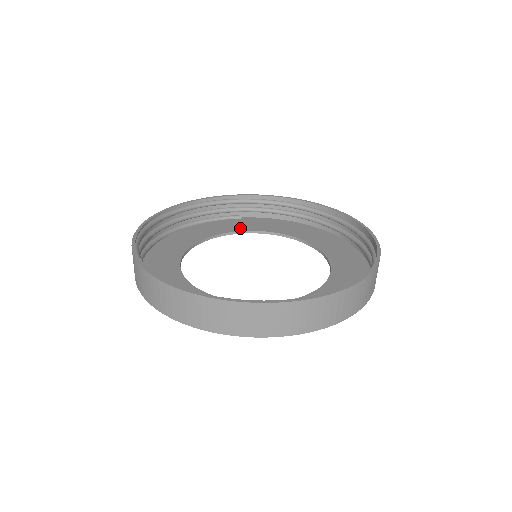
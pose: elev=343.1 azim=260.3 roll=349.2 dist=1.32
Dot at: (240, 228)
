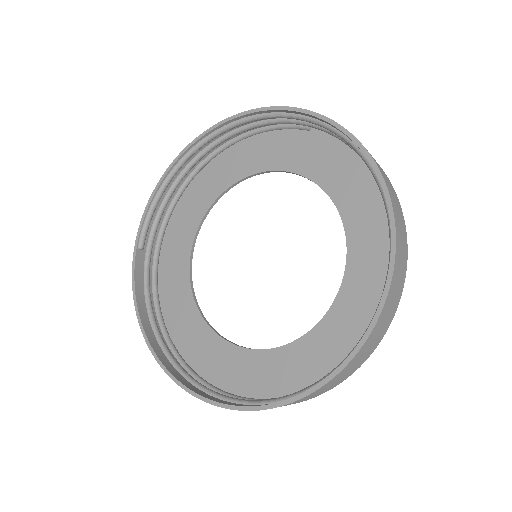
Dot at: (292, 163)
